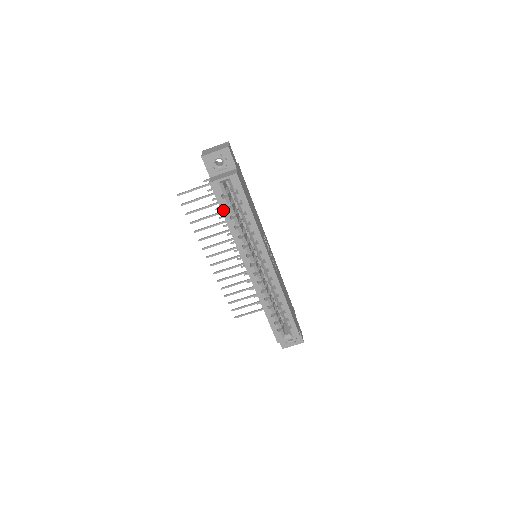
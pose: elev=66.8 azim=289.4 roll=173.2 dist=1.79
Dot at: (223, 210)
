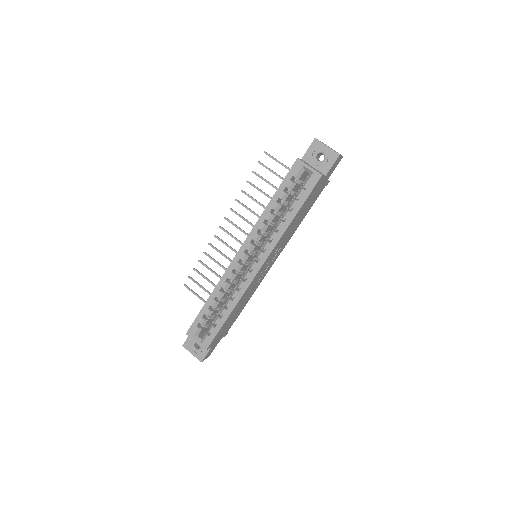
Dot at: (281, 188)
